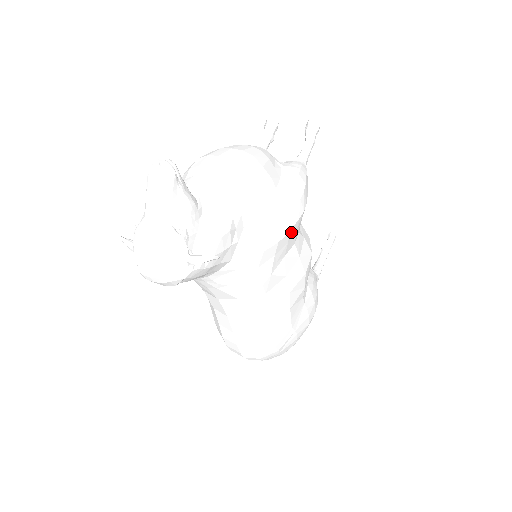
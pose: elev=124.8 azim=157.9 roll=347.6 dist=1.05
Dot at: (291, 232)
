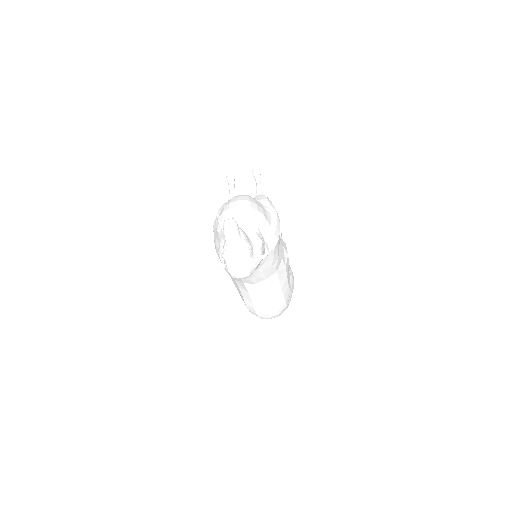
Dot at: occluded
